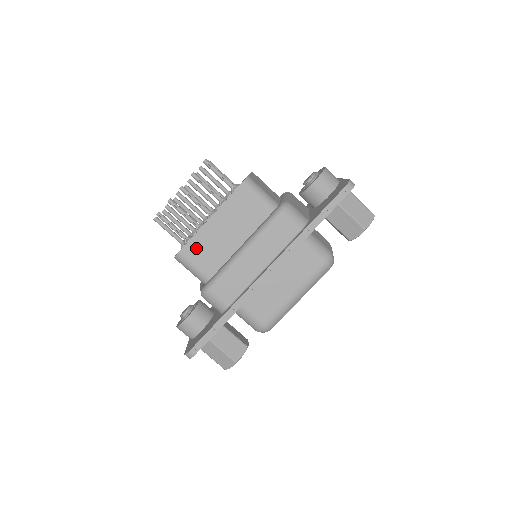
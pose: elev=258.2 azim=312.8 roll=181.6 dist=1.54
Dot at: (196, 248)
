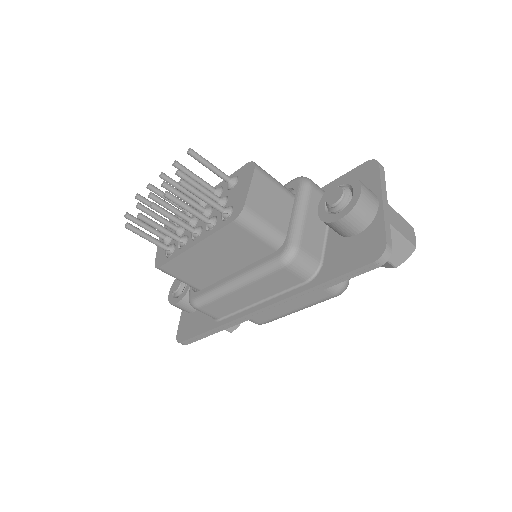
Dot at: (179, 267)
